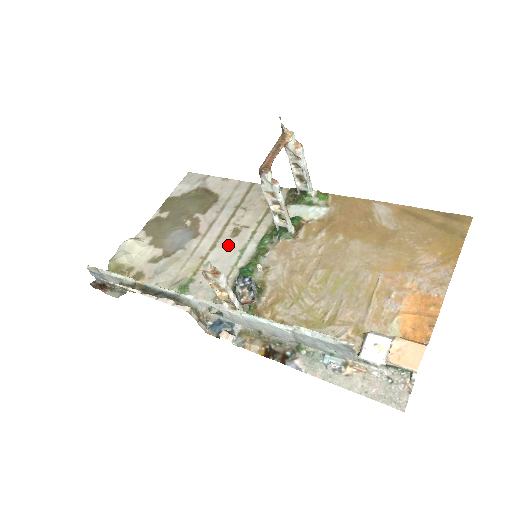
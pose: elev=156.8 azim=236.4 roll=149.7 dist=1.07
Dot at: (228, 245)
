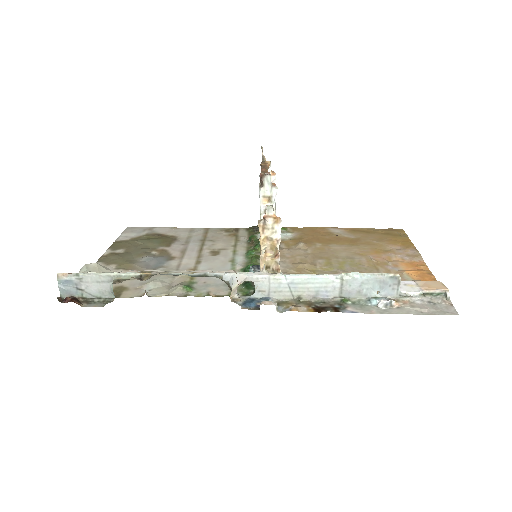
Dot at: (214, 260)
